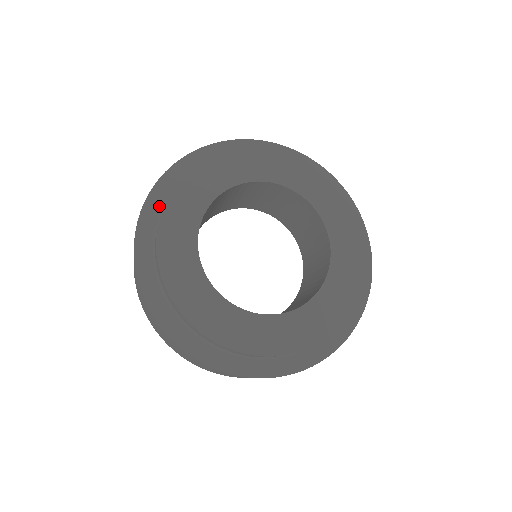
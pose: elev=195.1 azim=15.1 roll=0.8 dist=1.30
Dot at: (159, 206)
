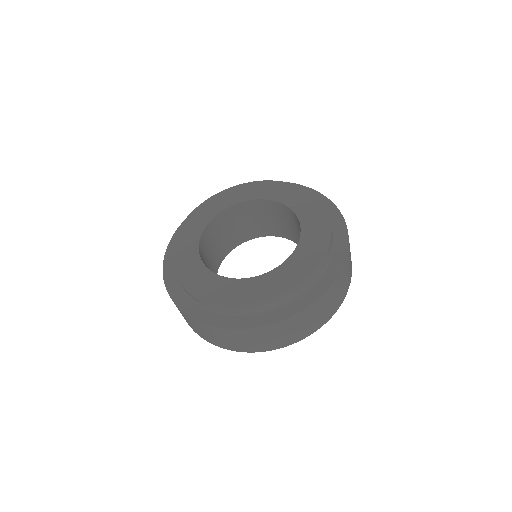
Dot at: occluded
